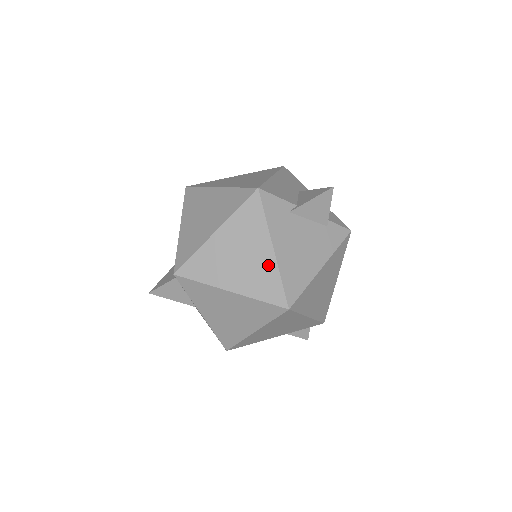
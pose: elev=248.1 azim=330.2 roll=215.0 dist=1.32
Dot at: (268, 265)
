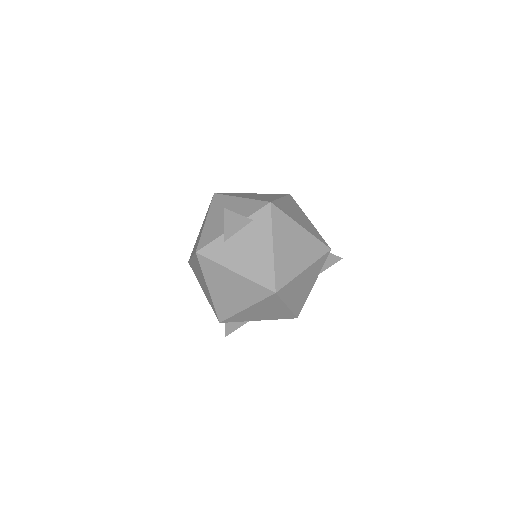
Dot at: (243, 282)
